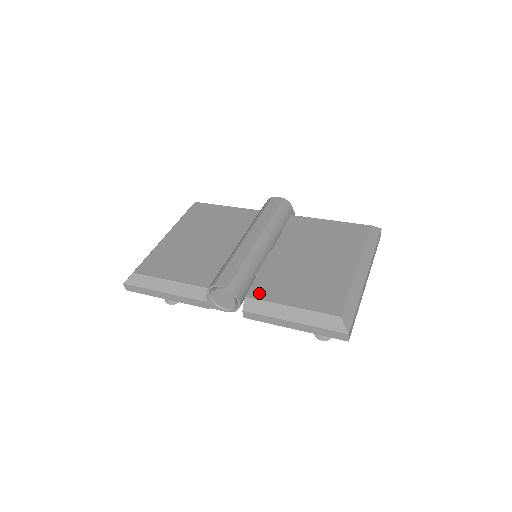
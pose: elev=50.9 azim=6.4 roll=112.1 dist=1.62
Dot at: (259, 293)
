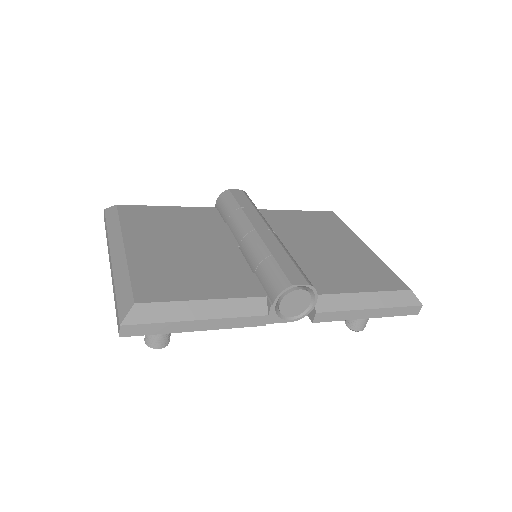
Dot at: (322, 288)
